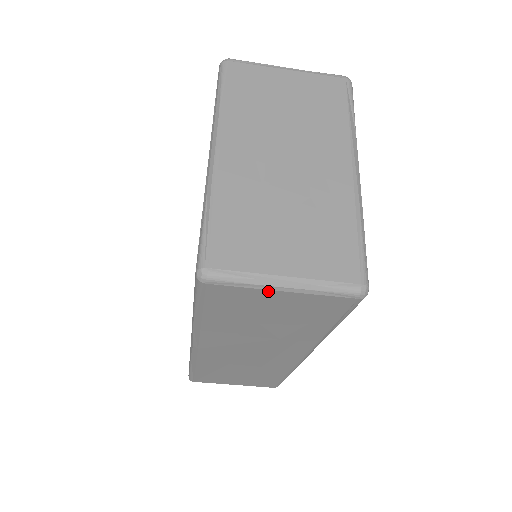
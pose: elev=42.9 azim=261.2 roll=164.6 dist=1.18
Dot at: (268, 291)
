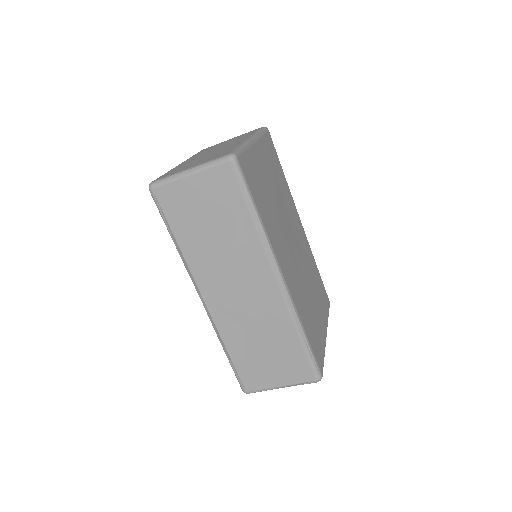
Dot at: (183, 180)
